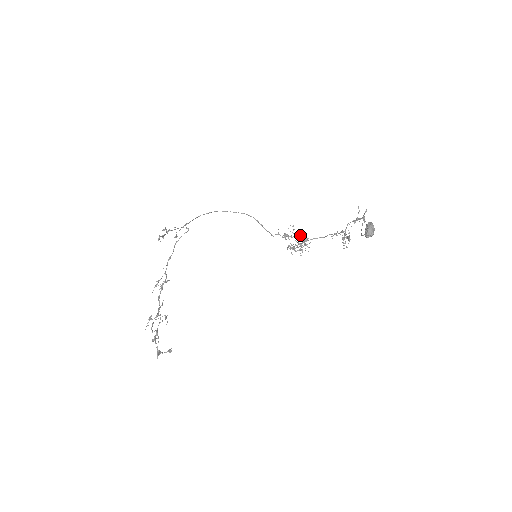
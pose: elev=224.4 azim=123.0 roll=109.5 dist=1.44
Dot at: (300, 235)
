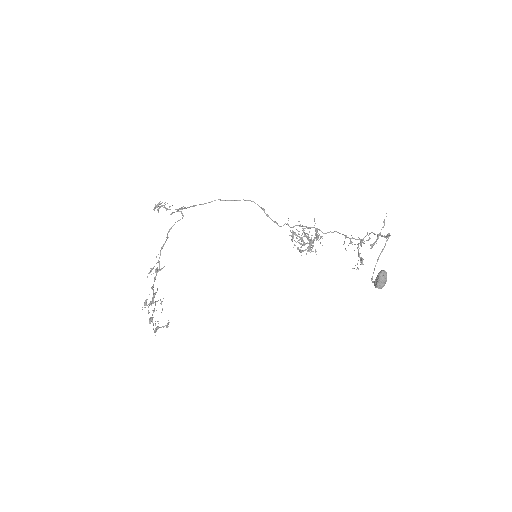
Dot at: (312, 227)
